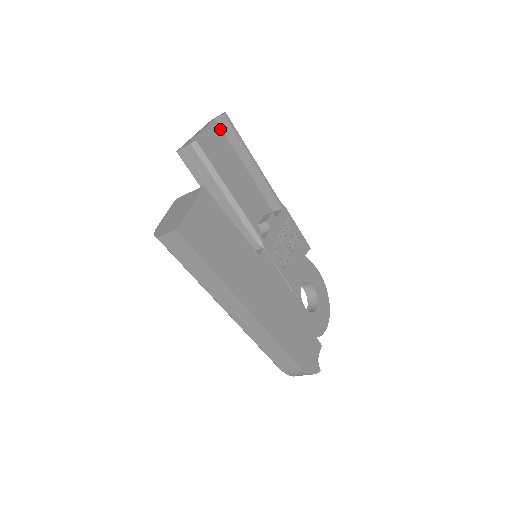
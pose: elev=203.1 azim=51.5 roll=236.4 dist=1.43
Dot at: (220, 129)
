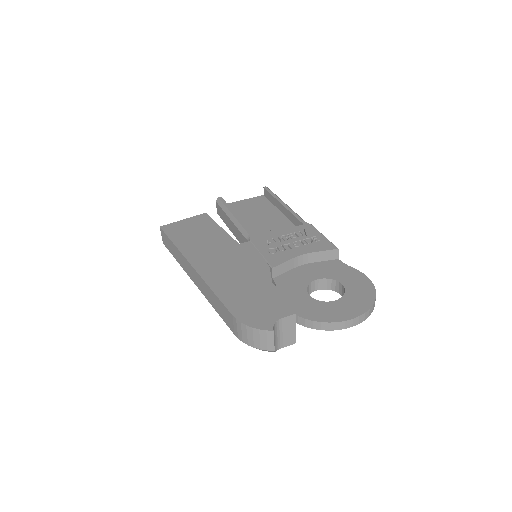
Dot at: (265, 199)
